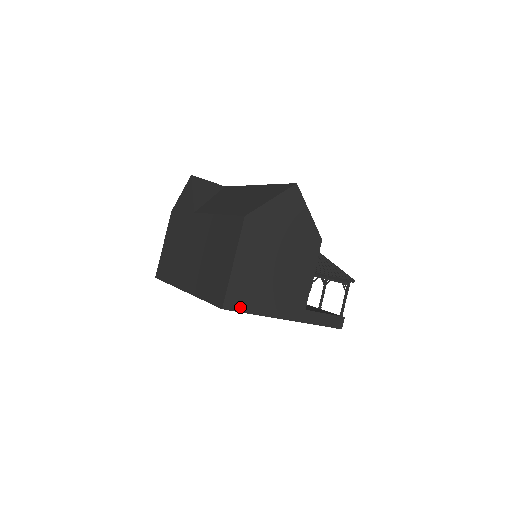
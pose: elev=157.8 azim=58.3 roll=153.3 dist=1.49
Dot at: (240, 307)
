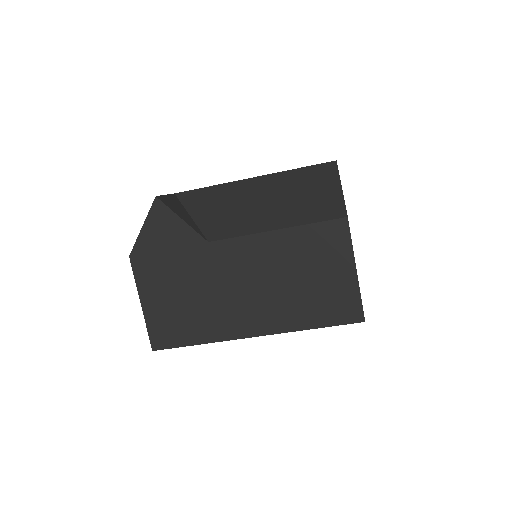
Dot at: occluded
